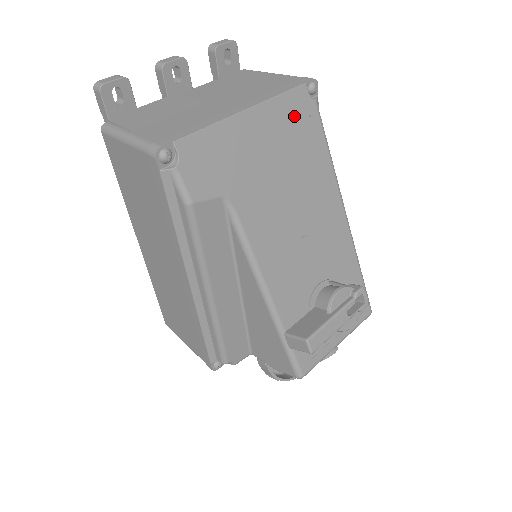
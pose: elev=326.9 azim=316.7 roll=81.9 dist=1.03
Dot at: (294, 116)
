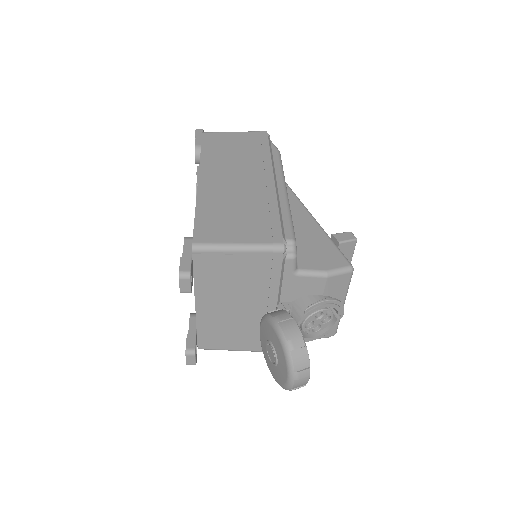
Dot at: occluded
